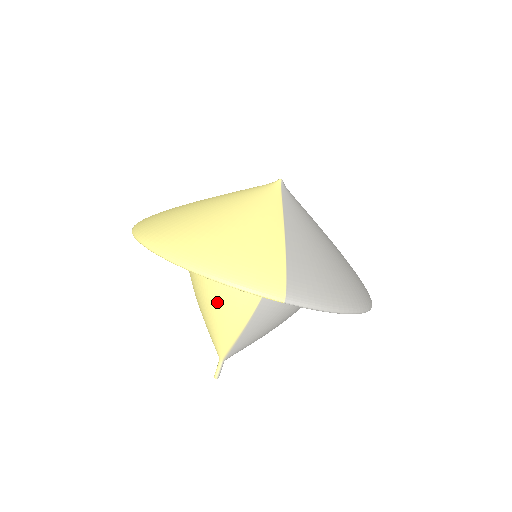
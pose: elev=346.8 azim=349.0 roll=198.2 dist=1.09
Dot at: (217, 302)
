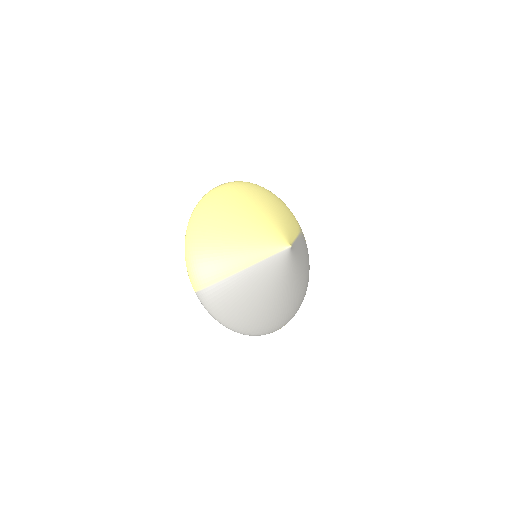
Dot at: occluded
